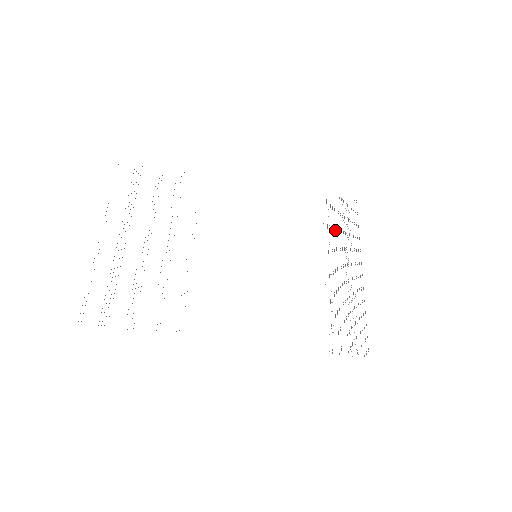
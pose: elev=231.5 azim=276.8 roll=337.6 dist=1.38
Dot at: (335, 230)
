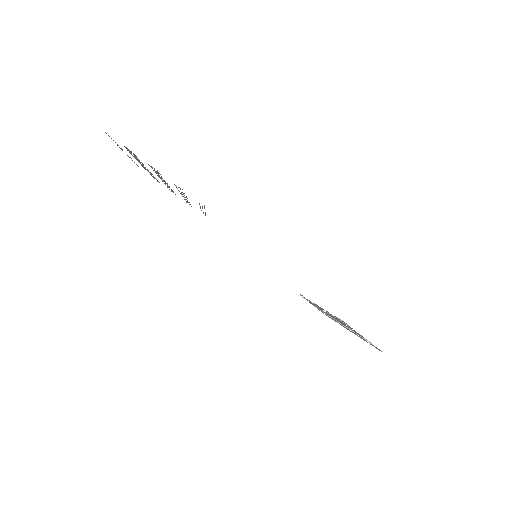
Dot at: (313, 304)
